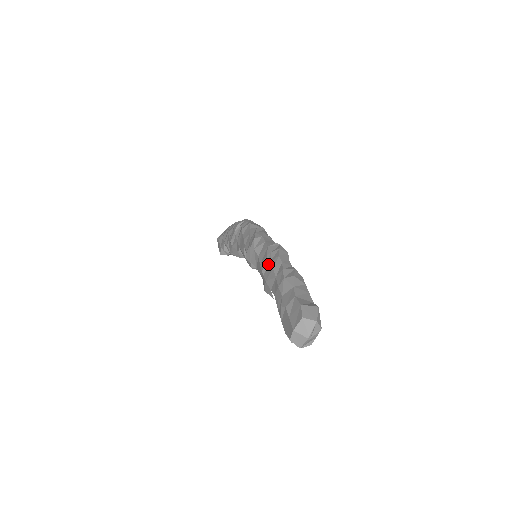
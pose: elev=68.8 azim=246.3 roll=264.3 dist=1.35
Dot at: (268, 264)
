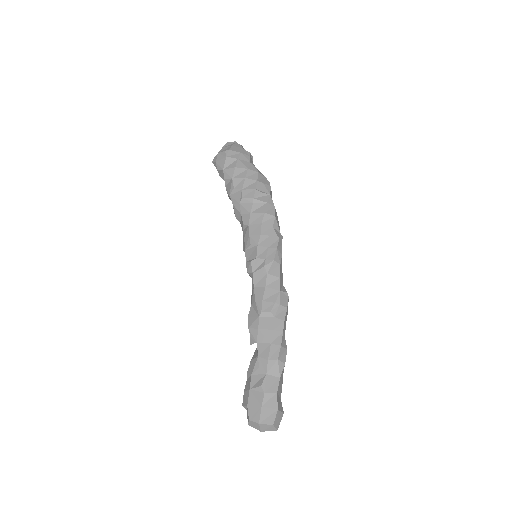
Dot at: (271, 316)
